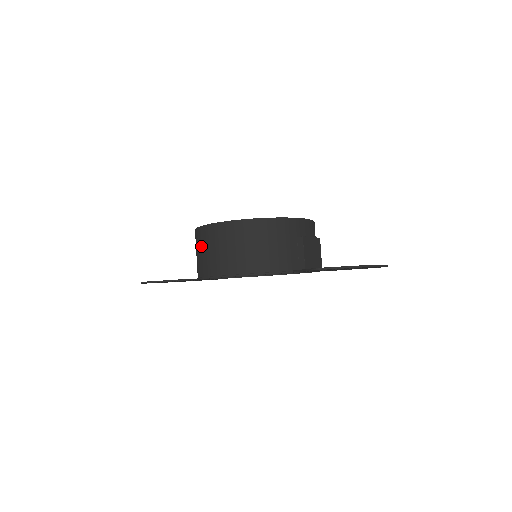
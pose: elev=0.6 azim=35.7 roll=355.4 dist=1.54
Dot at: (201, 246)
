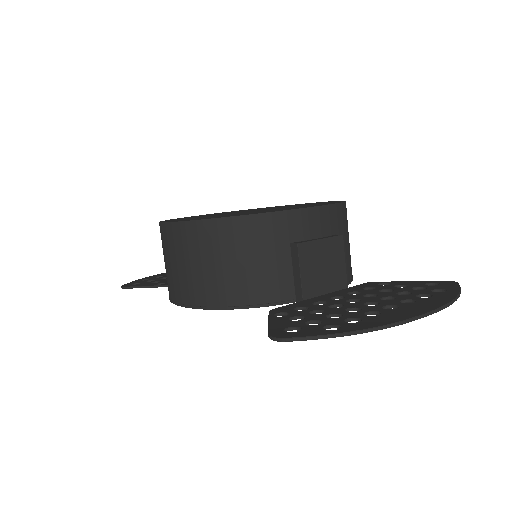
Dot at: occluded
